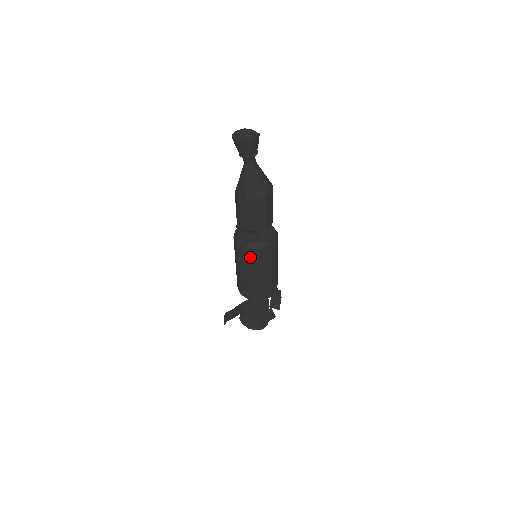
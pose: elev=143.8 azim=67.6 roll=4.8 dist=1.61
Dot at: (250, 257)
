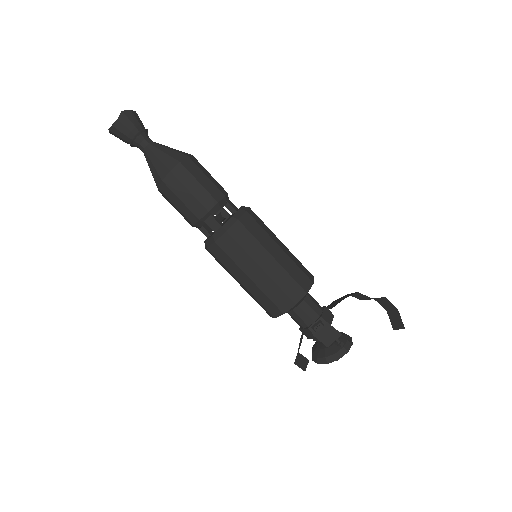
Dot at: (220, 258)
